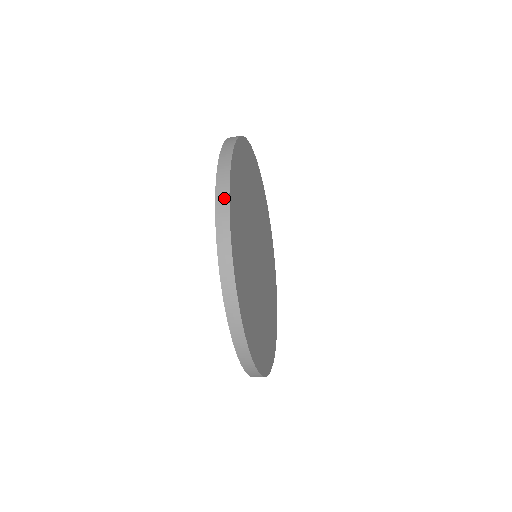
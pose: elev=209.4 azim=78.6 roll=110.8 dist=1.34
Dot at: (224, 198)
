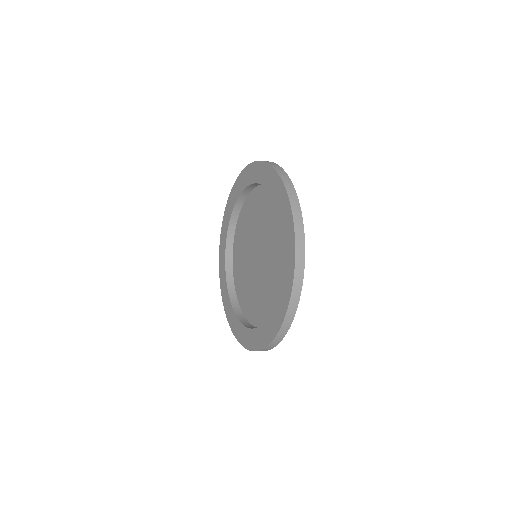
Dot at: (300, 281)
